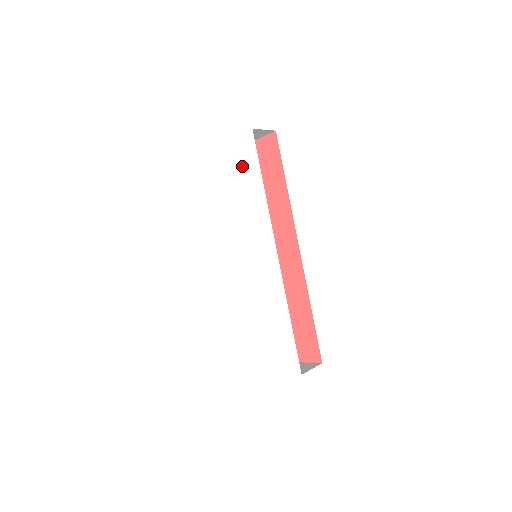
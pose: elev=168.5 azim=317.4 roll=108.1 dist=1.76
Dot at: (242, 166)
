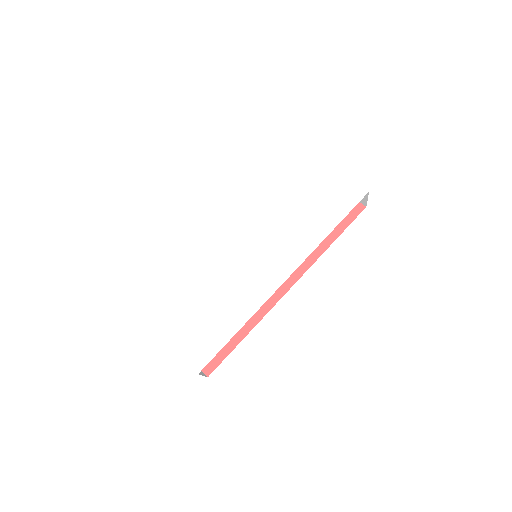
Dot at: (332, 199)
